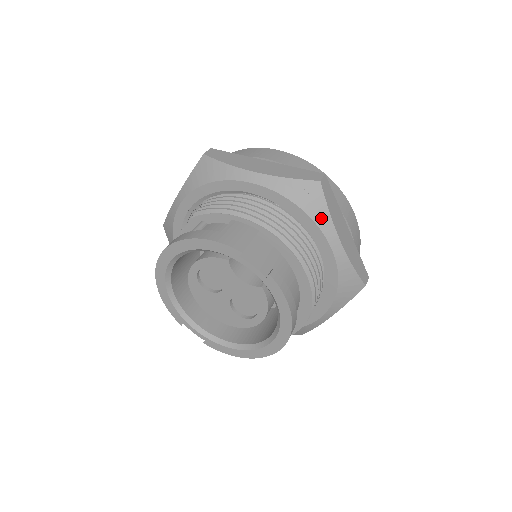
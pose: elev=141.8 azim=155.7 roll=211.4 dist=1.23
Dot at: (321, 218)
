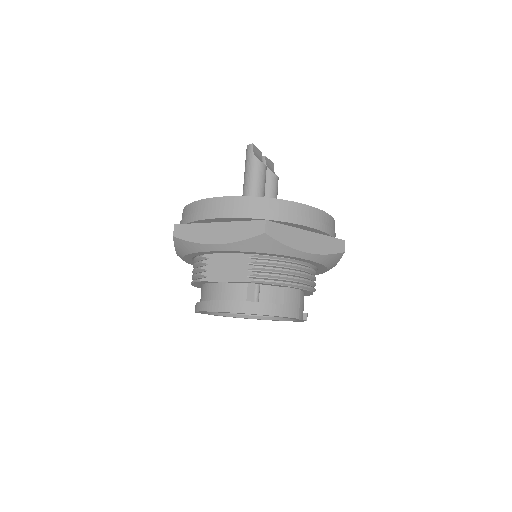
Dot at: (332, 266)
